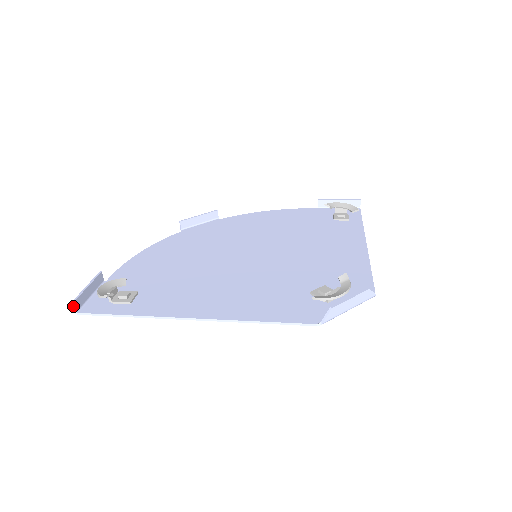
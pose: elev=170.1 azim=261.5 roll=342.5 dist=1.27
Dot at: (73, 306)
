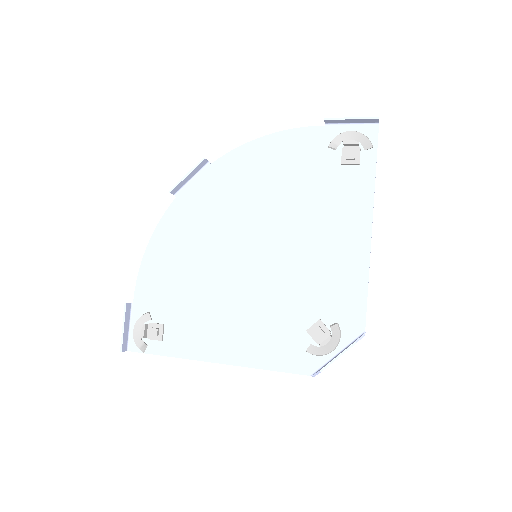
Dot at: occluded
